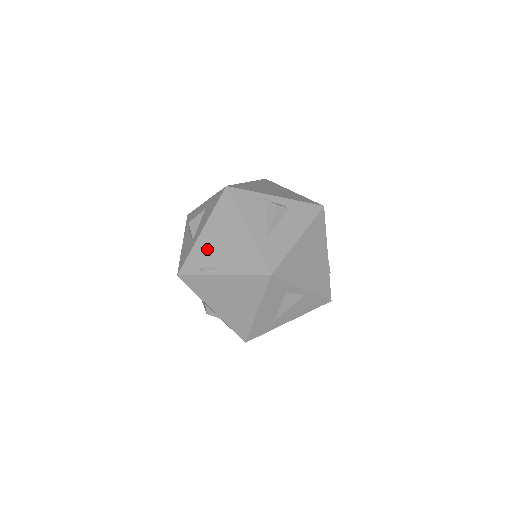
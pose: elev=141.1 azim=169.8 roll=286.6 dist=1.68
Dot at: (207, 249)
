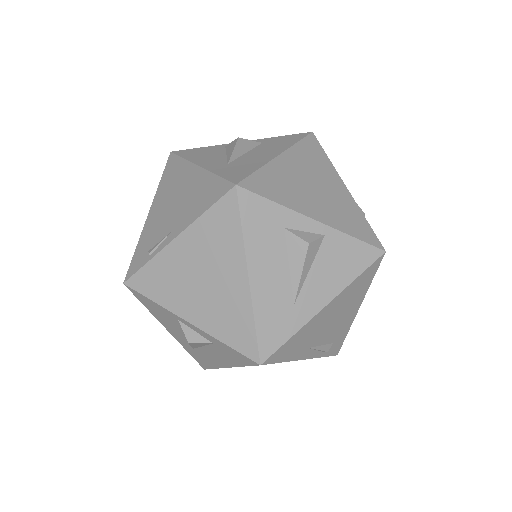
Dot at: (155, 225)
